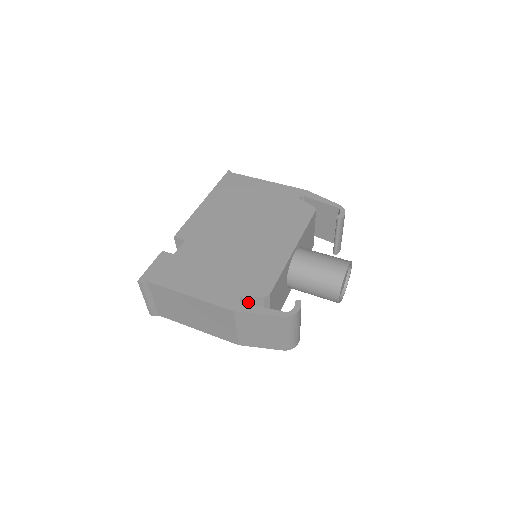
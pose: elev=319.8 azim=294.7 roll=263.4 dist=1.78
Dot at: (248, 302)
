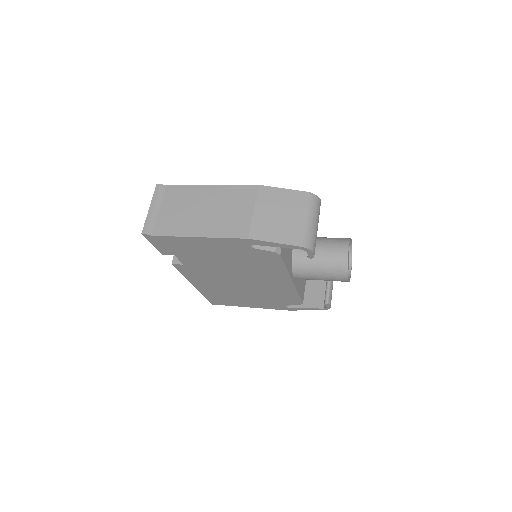
Dot at: occluded
